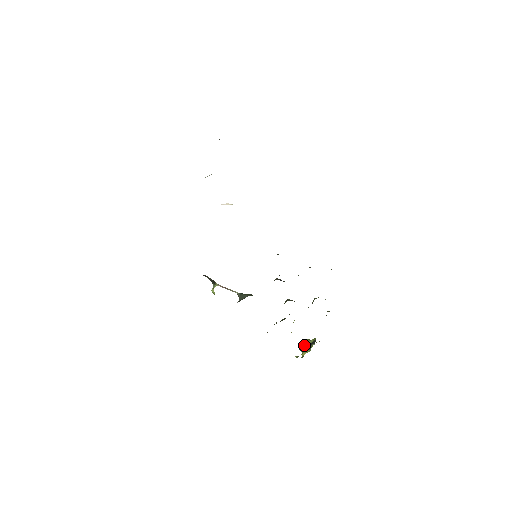
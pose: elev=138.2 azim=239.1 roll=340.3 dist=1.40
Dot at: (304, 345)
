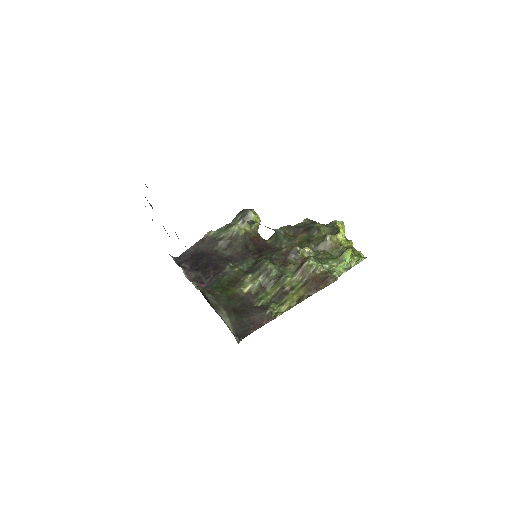
Dot at: occluded
